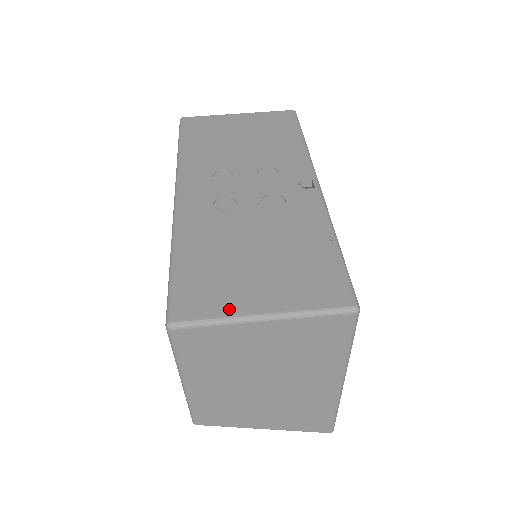
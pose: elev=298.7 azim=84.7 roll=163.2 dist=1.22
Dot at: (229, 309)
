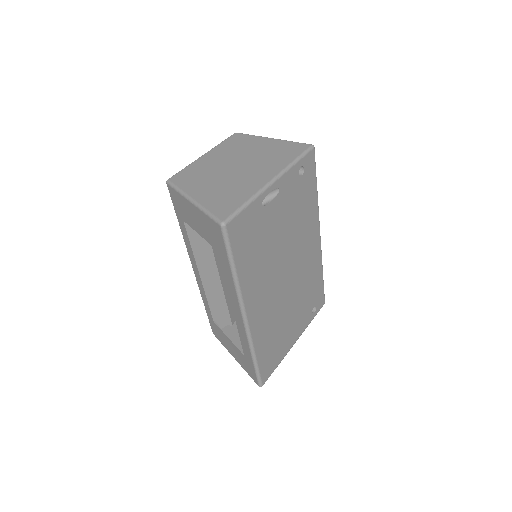
Dot at: occluded
